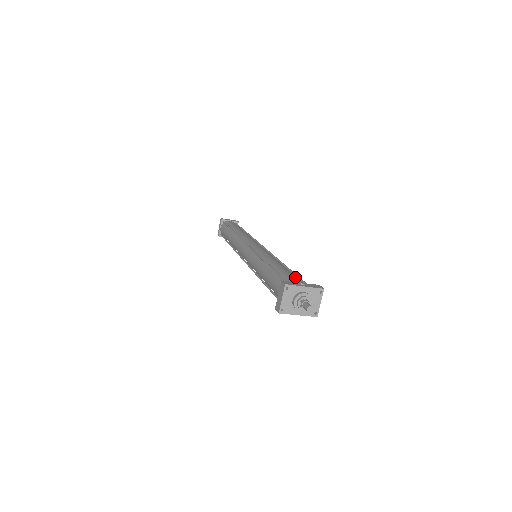
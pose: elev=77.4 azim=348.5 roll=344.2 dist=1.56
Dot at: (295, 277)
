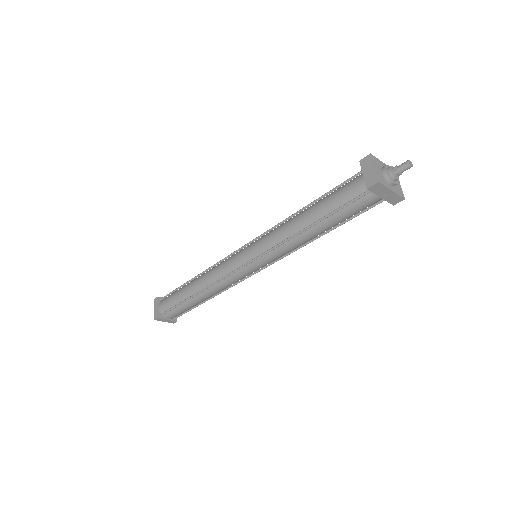
Dot at: occluded
